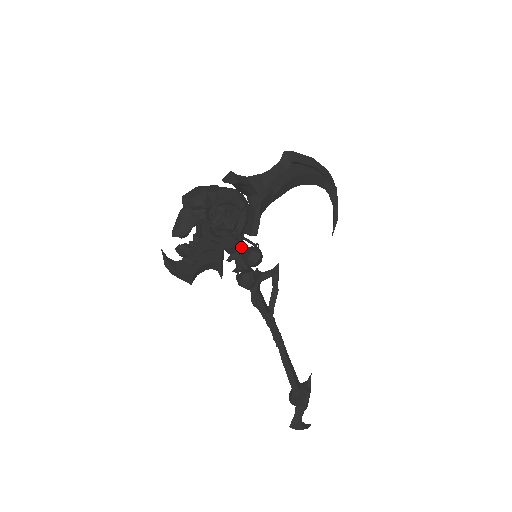
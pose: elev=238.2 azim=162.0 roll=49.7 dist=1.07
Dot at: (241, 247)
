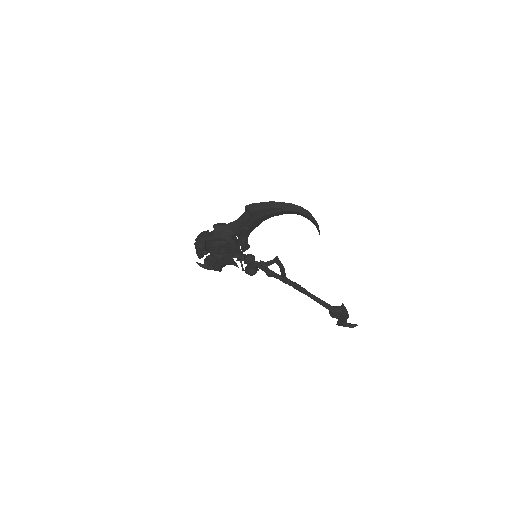
Dot at: occluded
